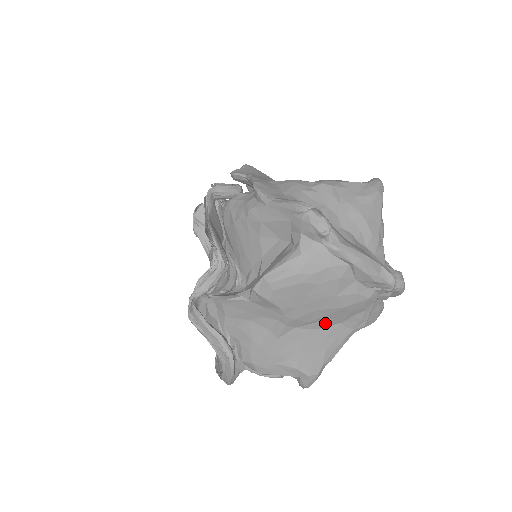
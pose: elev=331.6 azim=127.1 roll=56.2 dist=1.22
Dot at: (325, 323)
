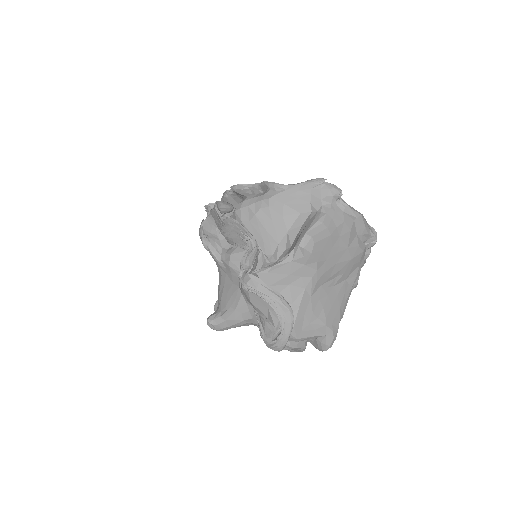
Dot at: (338, 279)
